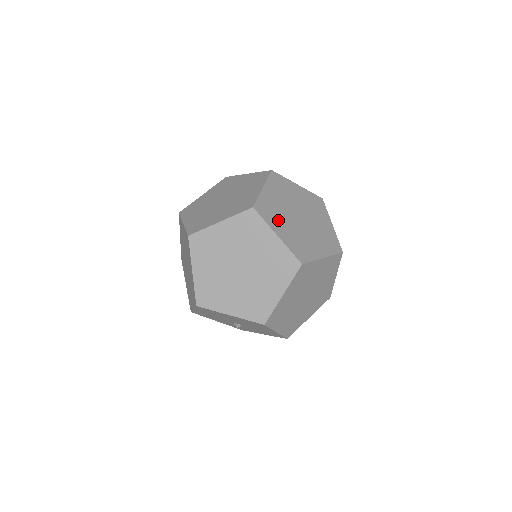
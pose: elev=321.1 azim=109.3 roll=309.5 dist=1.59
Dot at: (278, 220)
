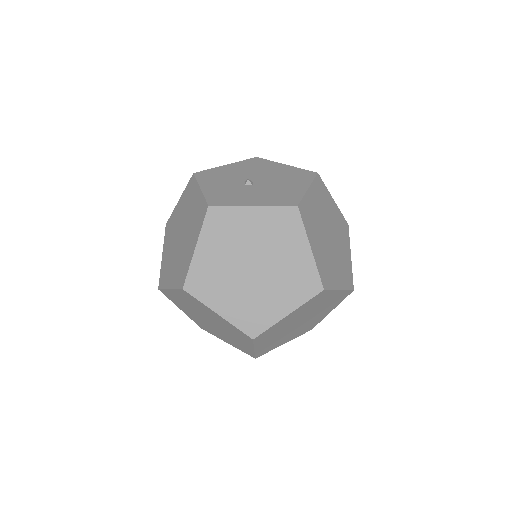
Dot at: (219, 290)
